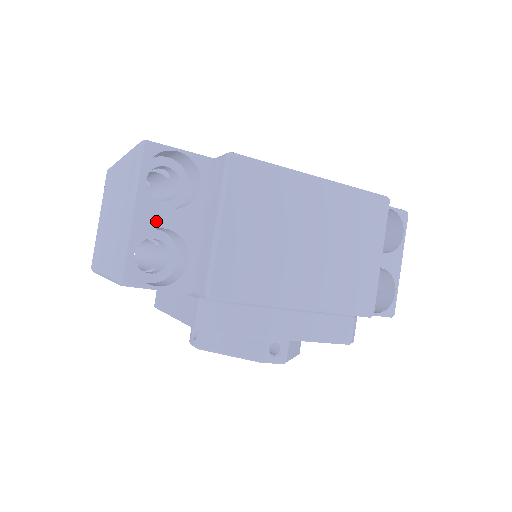
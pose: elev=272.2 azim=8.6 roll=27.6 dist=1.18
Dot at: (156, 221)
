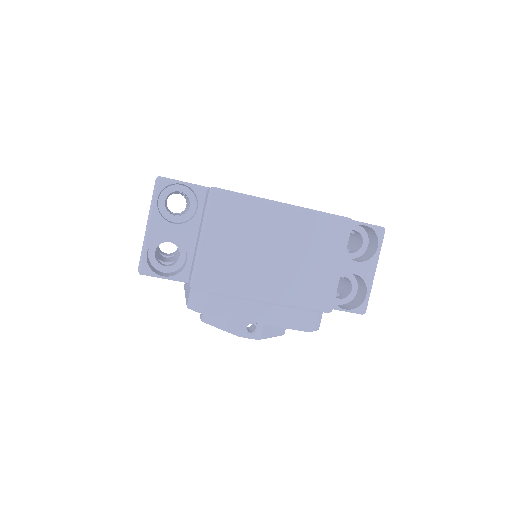
Dot at: (165, 232)
